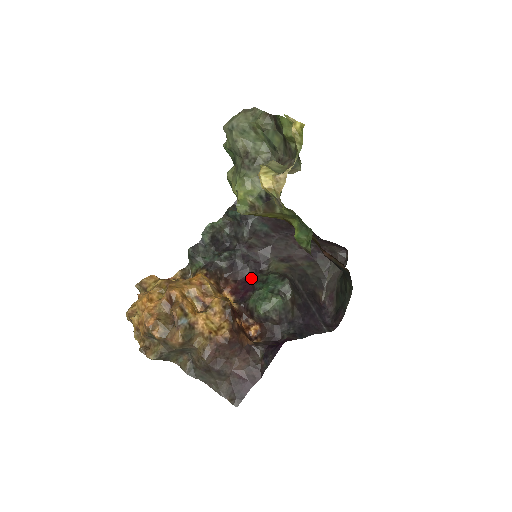
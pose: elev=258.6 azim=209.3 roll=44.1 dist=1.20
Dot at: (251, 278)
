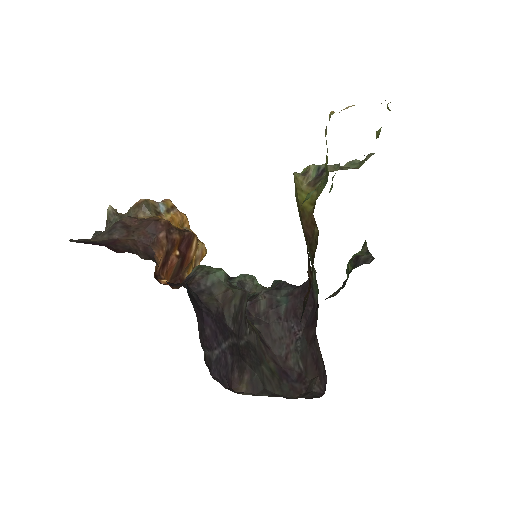
Dot at: occluded
